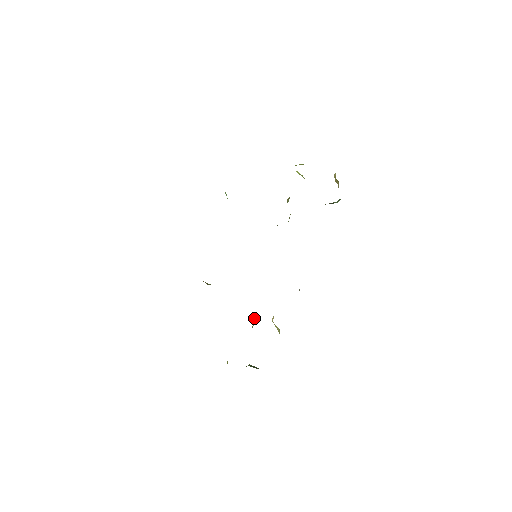
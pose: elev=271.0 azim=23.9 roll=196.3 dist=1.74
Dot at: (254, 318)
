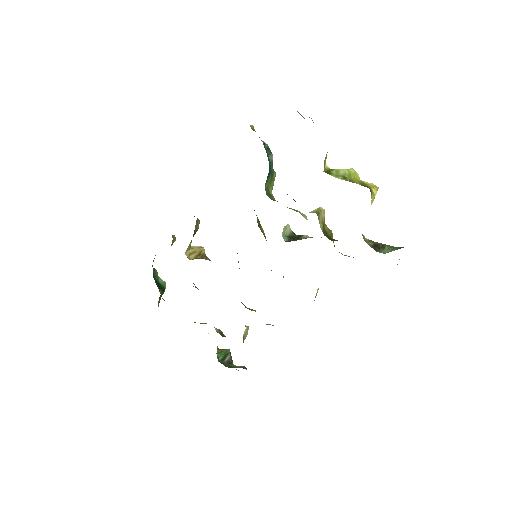
Dot at: occluded
